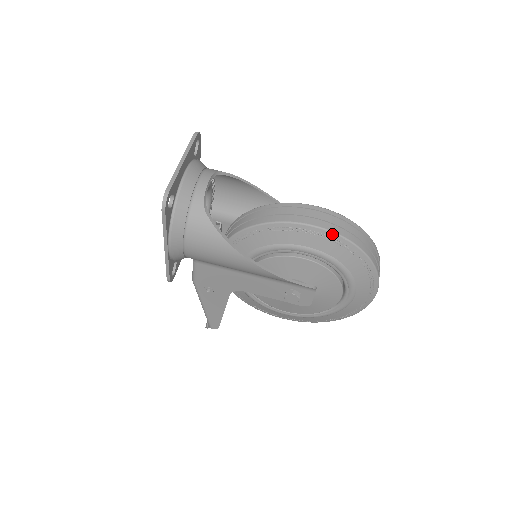
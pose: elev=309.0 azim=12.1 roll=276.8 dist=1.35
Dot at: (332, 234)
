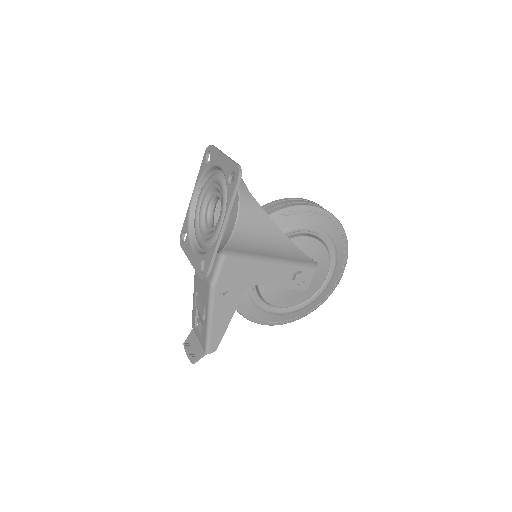
Dot at: (327, 213)
